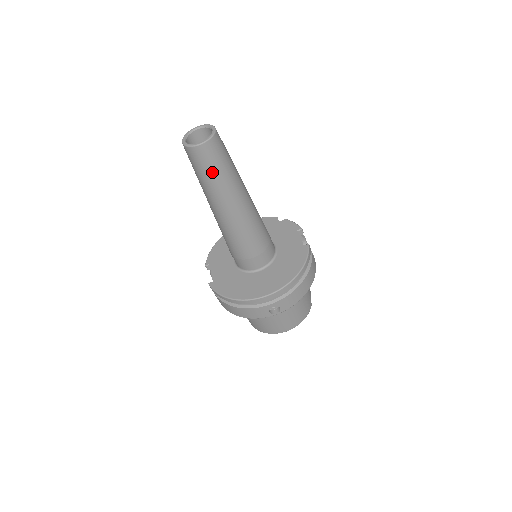
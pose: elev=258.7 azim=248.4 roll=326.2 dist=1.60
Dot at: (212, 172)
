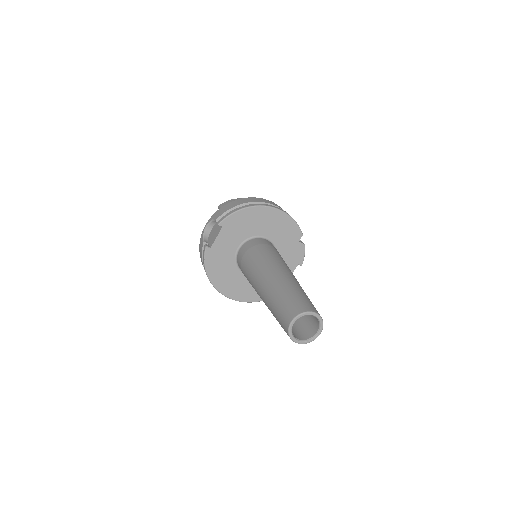
Dot at: occluded
